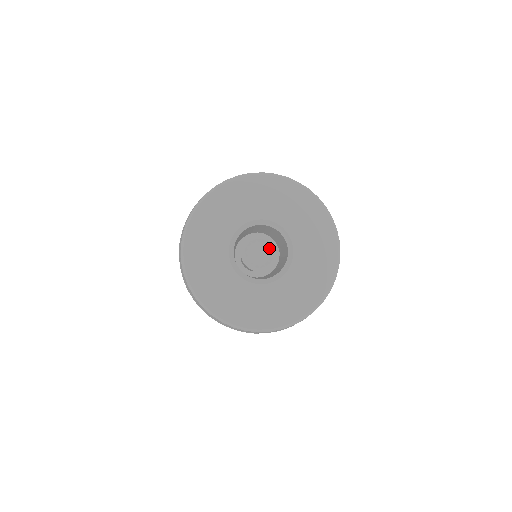
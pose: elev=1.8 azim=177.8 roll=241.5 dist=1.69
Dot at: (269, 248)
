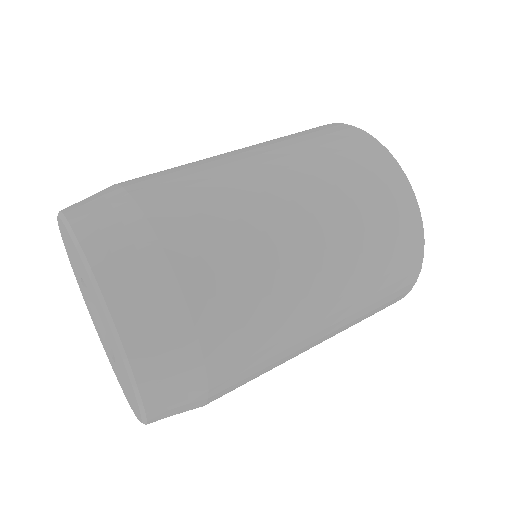
Dot at: occluded
